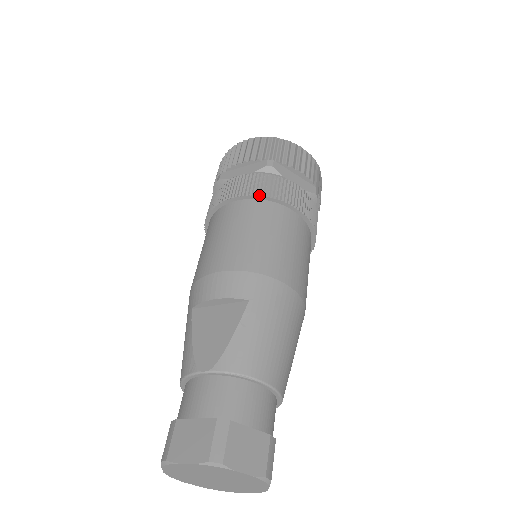
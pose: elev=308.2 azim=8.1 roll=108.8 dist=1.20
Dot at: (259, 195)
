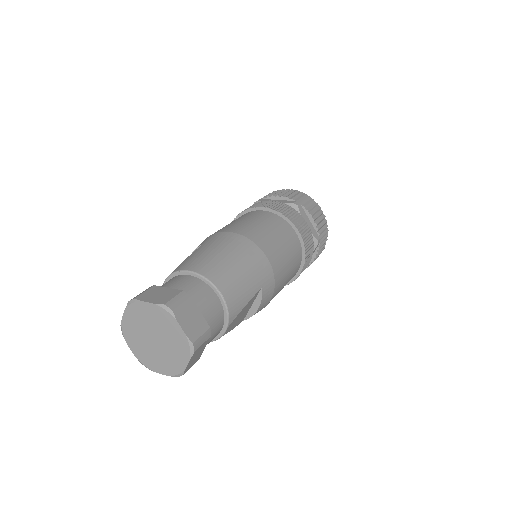
Dot at: (241, 213)
